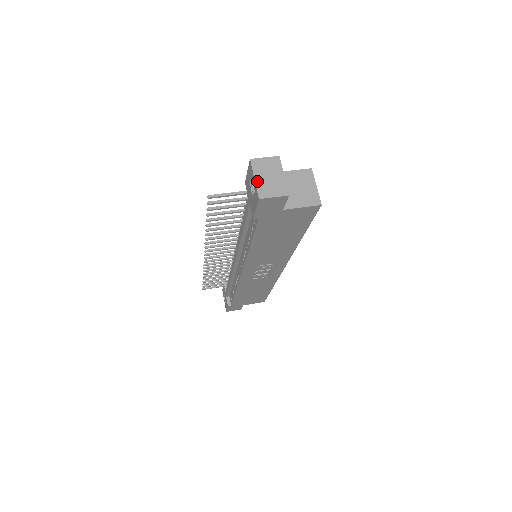
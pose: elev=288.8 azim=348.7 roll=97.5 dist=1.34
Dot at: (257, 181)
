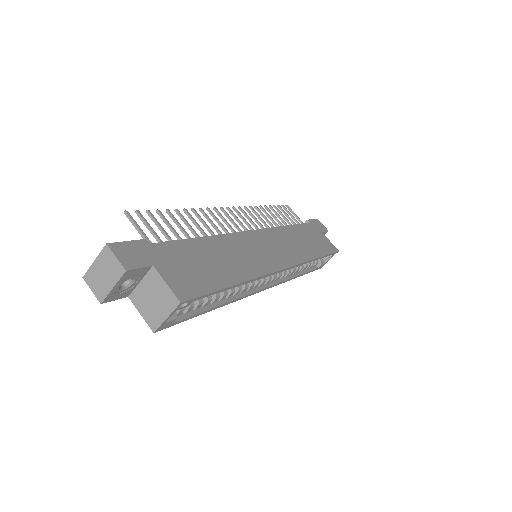
Dot at: (94, 265)
